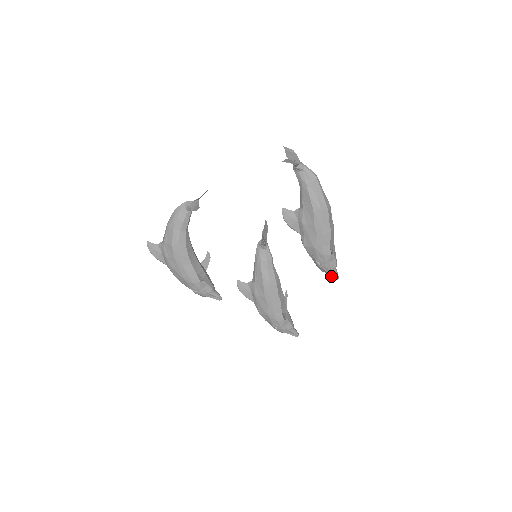
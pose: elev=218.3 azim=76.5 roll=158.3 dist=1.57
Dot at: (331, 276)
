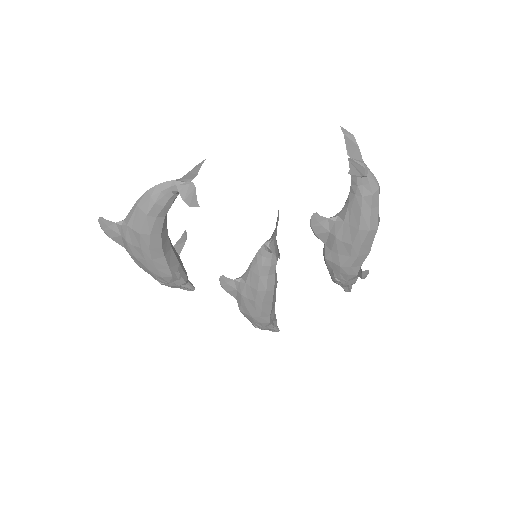
Dot at: occluded
